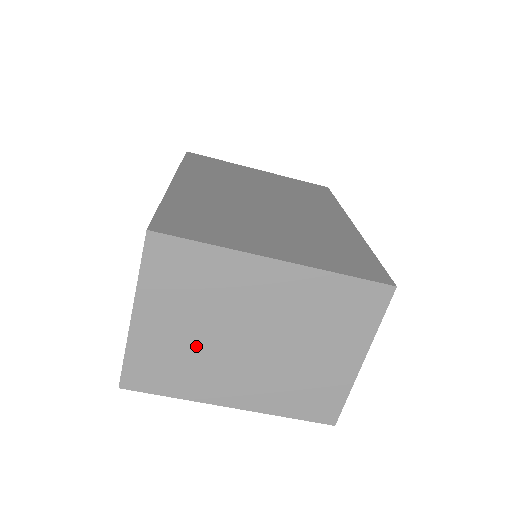
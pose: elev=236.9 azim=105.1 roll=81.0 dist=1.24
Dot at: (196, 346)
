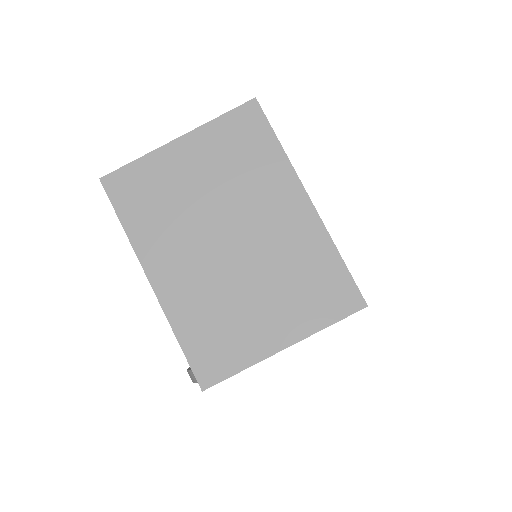
Dot at: (188, 204)
